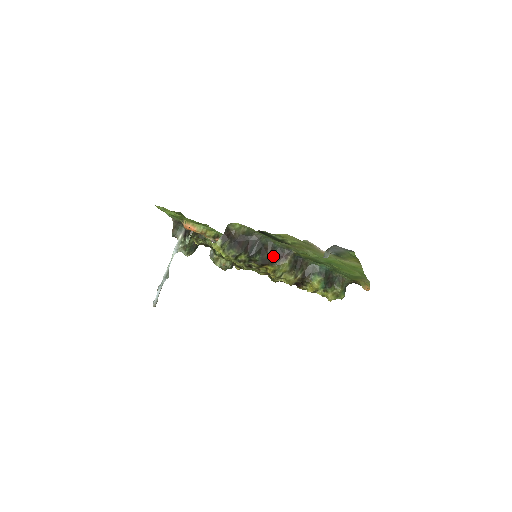
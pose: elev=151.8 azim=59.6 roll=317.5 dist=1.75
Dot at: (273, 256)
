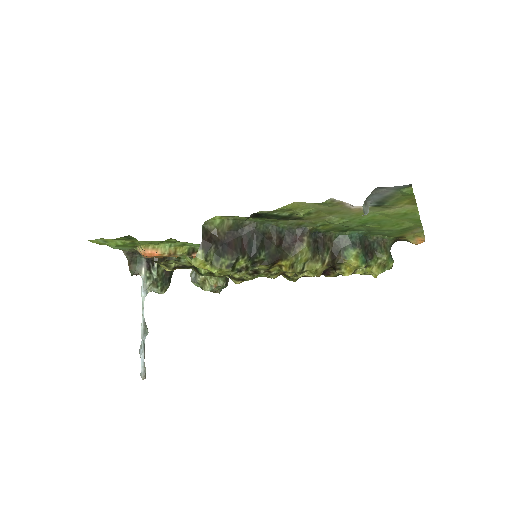
Dot at: (283, 245)
